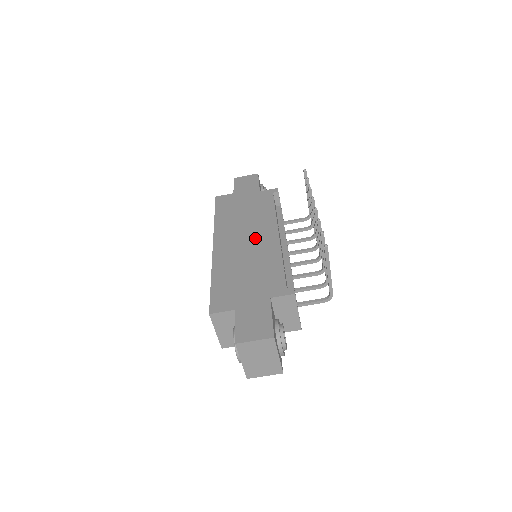
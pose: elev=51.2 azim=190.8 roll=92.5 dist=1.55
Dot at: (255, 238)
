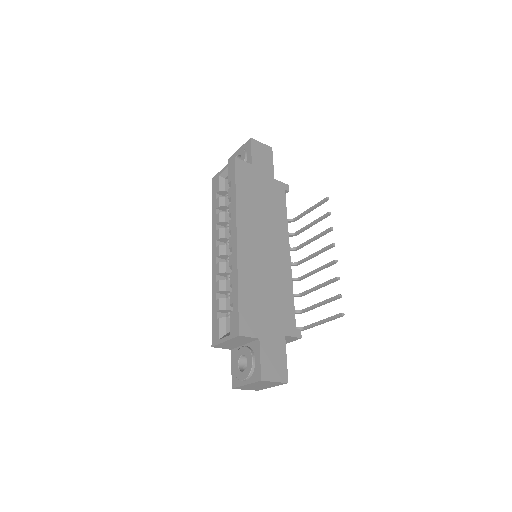
Dot at: (272, 249)
